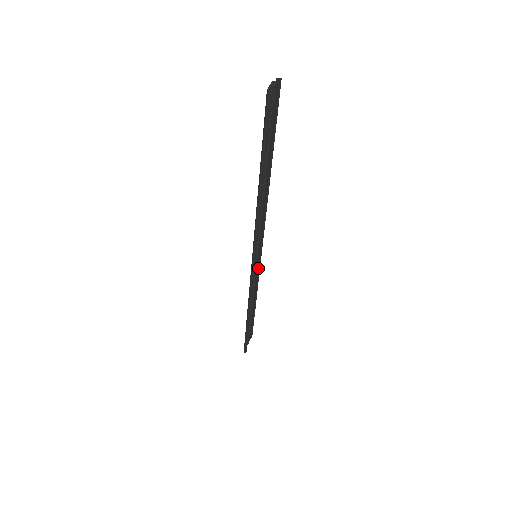
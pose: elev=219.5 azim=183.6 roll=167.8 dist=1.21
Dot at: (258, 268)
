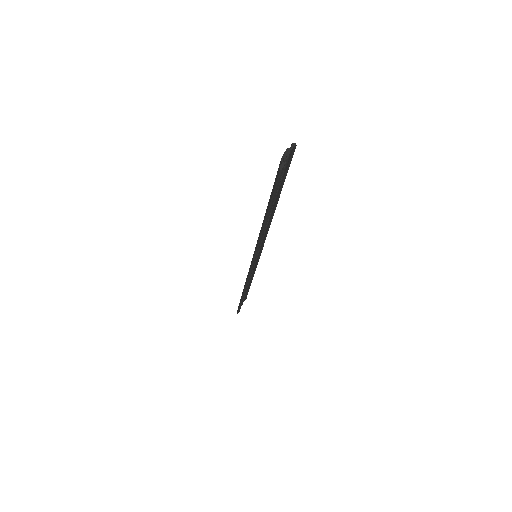
Dot at: (257, 260)
